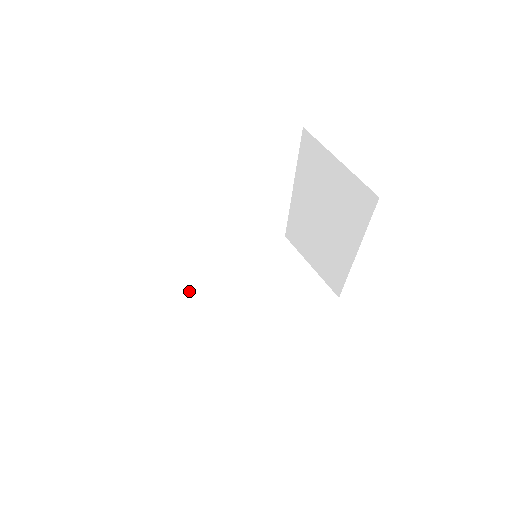
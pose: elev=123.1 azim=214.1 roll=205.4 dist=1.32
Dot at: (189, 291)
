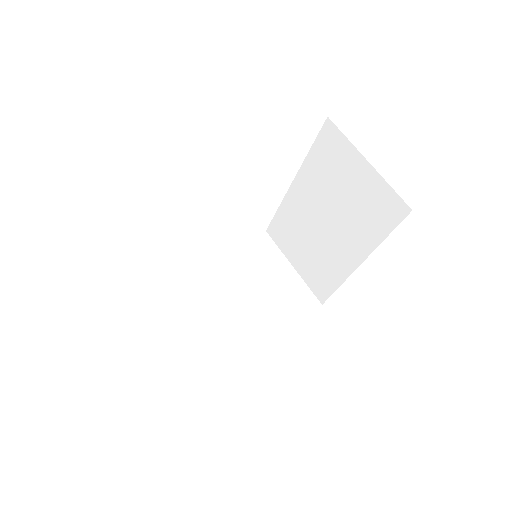
Dot at: (160, 285)
